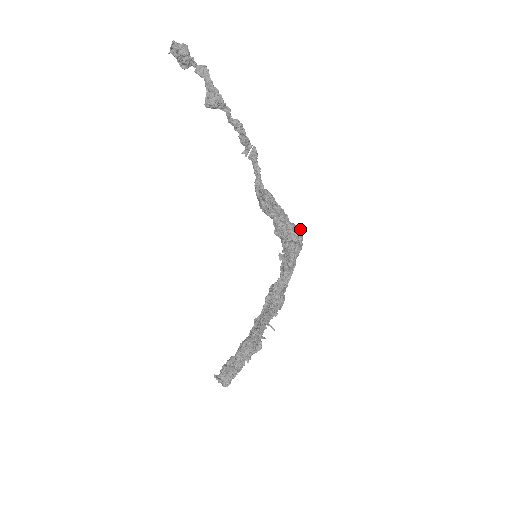
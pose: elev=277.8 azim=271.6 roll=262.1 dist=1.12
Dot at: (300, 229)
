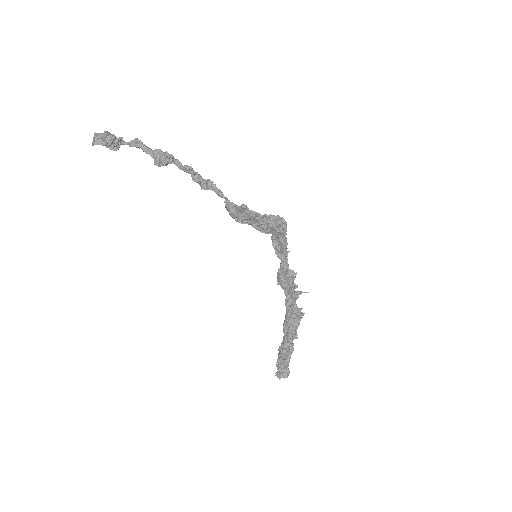
Dot at: occluded
